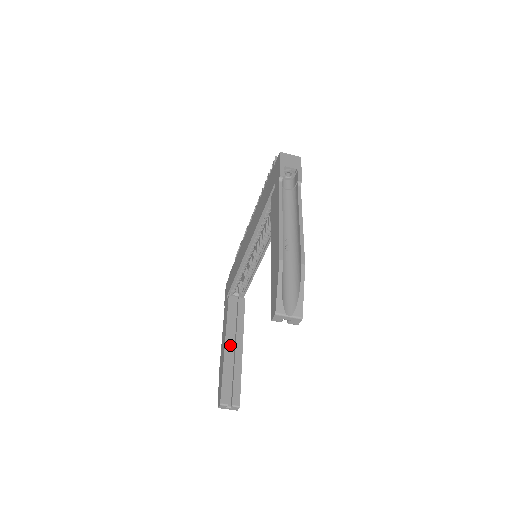
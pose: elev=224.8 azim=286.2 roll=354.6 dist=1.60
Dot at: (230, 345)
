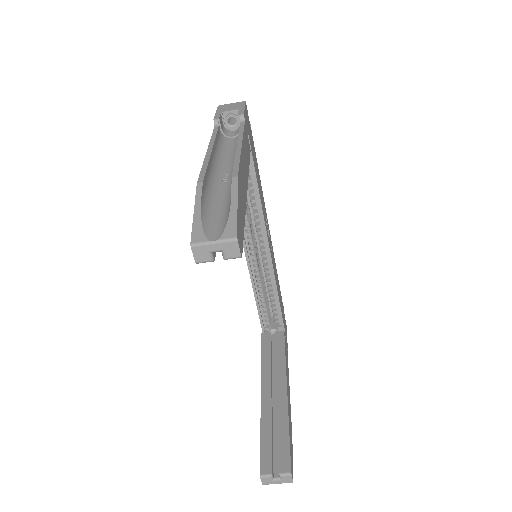
Dot at: (268, 391)
